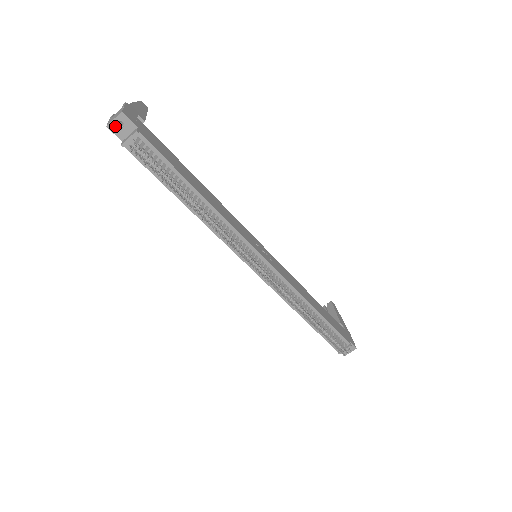
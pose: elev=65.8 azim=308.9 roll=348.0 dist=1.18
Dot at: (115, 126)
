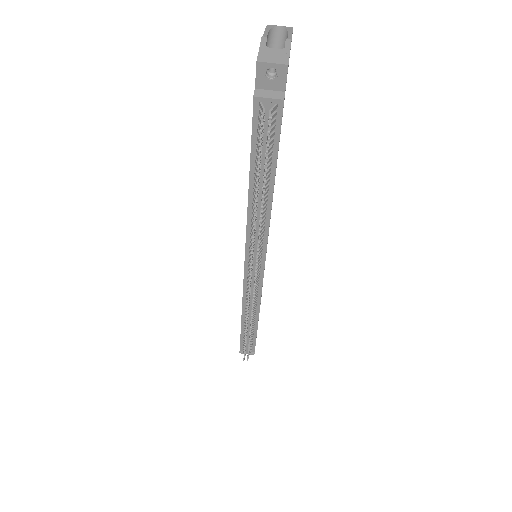
Dot at: (266, 69)
